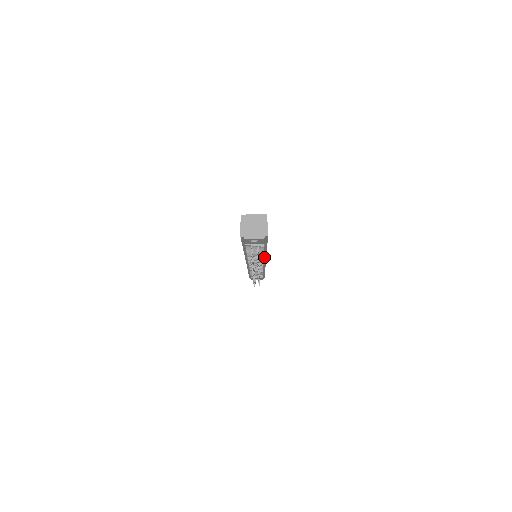
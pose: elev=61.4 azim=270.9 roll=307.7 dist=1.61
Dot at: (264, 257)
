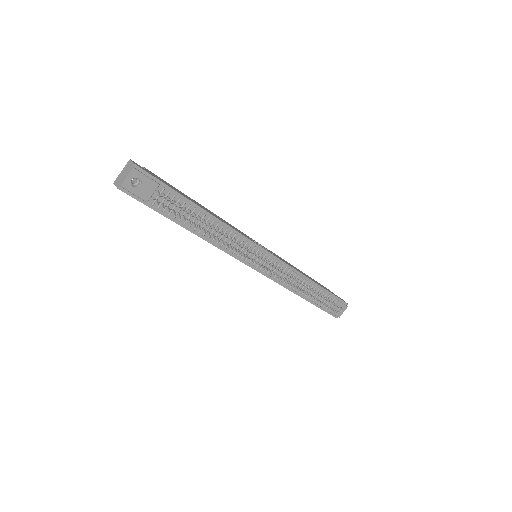
Dot at: (232, 231)
